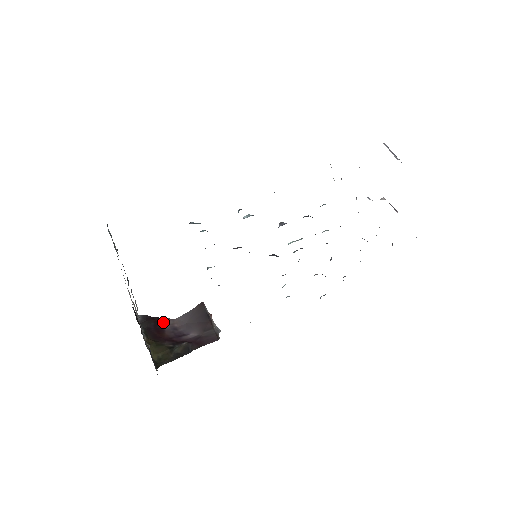
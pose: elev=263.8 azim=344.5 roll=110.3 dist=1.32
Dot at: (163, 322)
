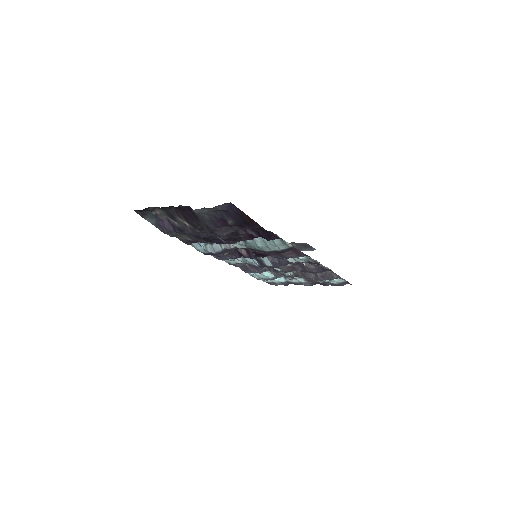
Dot at: occluded
